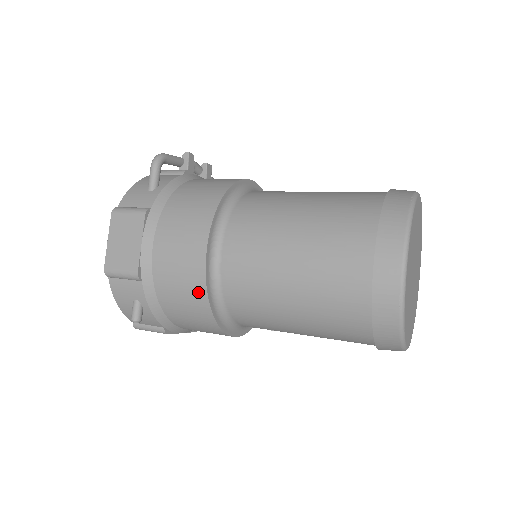
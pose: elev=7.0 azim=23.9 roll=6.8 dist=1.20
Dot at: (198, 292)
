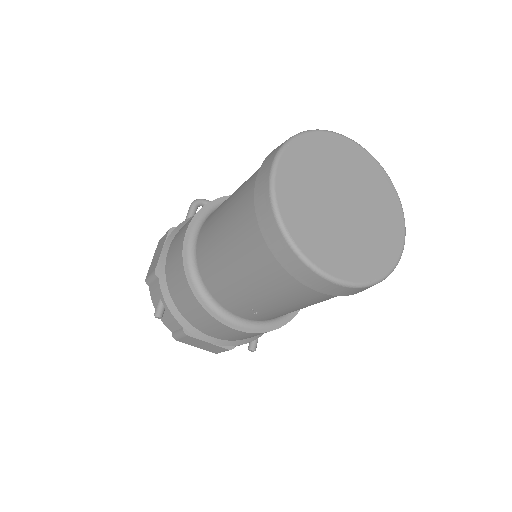
Dot at: (181, 271)
